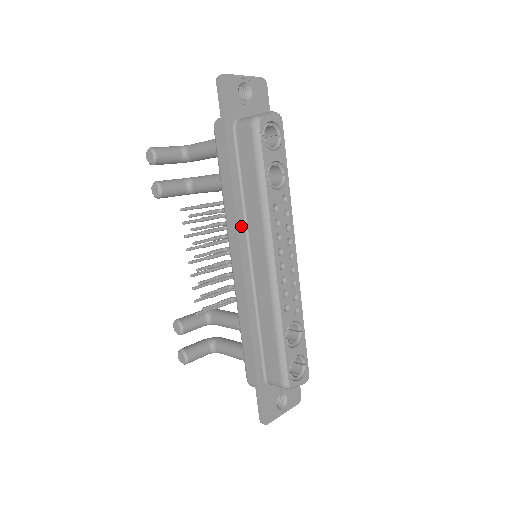
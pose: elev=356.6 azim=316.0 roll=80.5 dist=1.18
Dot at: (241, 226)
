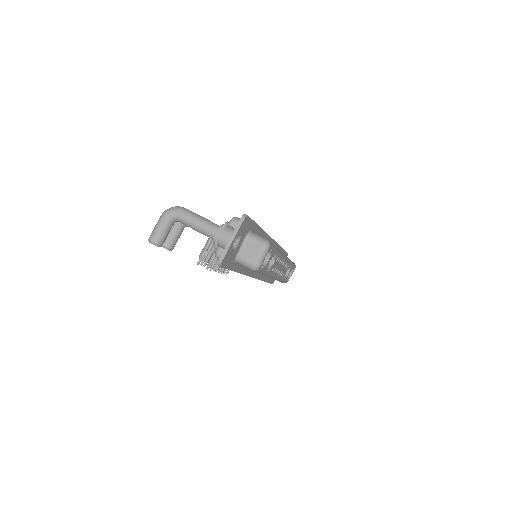
Dot at: (249, 273)
